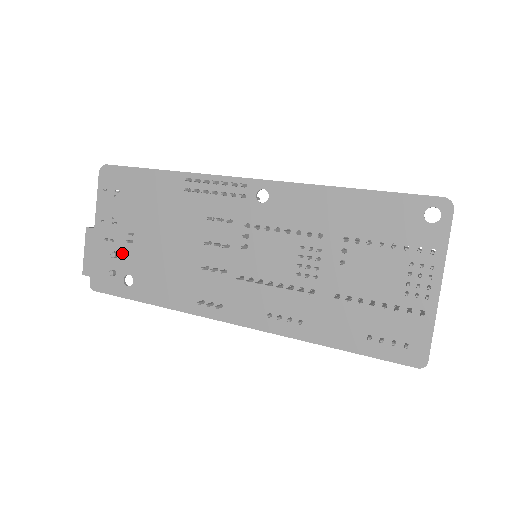
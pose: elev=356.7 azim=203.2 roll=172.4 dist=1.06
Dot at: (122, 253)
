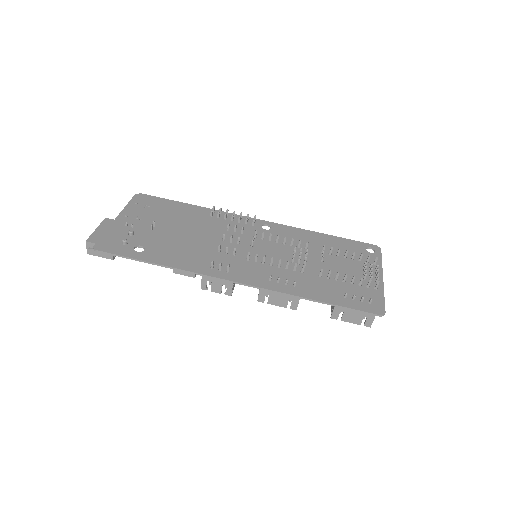
Dot at: (139, 234)
